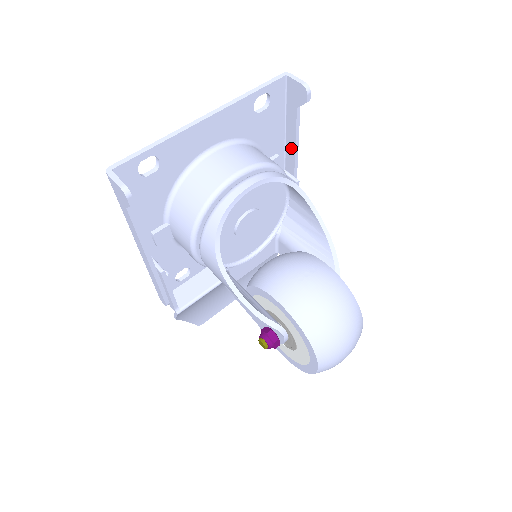
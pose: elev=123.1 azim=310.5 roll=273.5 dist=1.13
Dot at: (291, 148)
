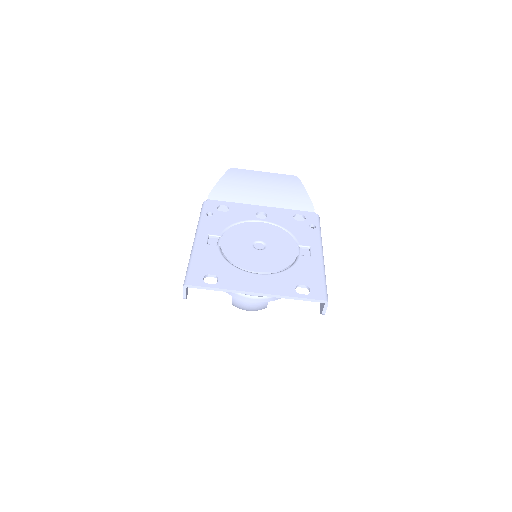
Dot at: occluded
